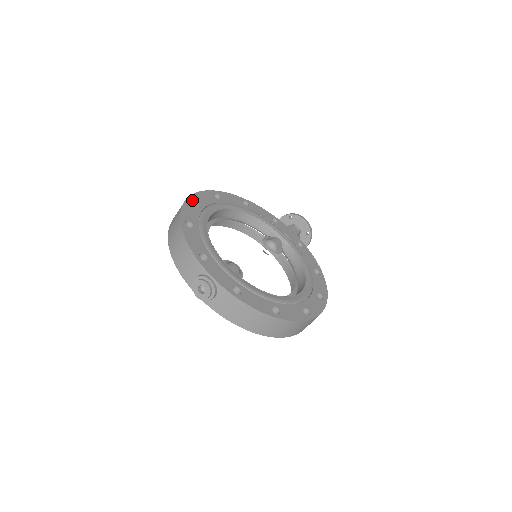
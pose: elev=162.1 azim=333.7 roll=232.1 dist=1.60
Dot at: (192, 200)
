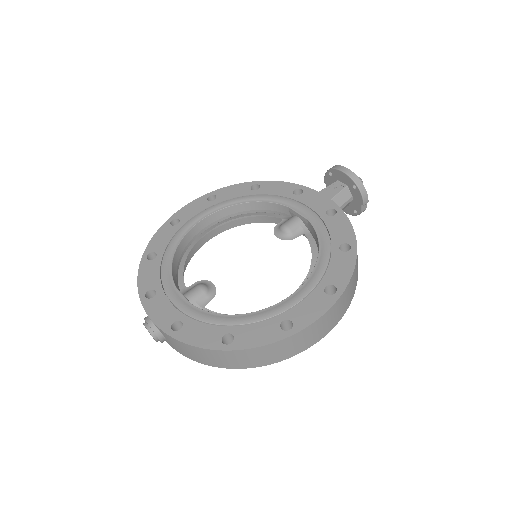
Dot at: (173, 220)
